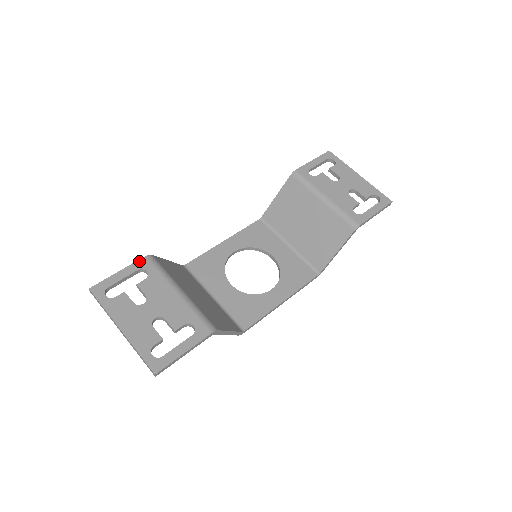
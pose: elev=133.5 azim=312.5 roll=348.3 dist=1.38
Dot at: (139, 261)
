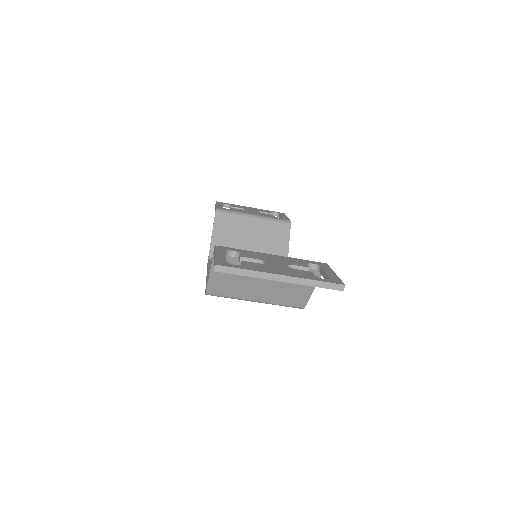
Dot at: (217, 248)
